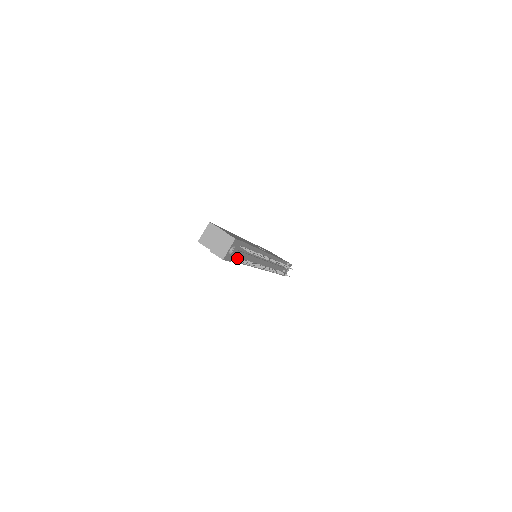
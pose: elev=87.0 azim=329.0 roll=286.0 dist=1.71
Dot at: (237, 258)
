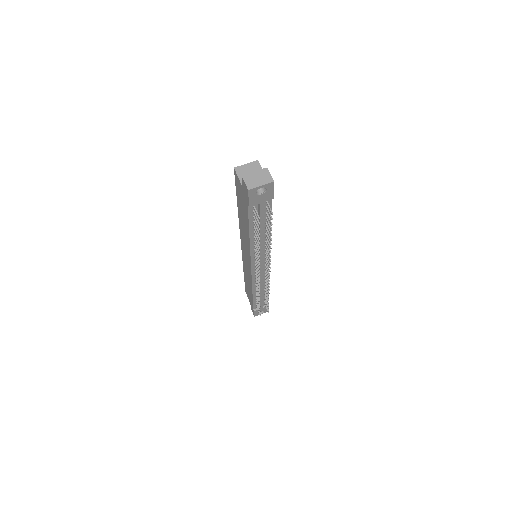
Dot at: (255, 213)
